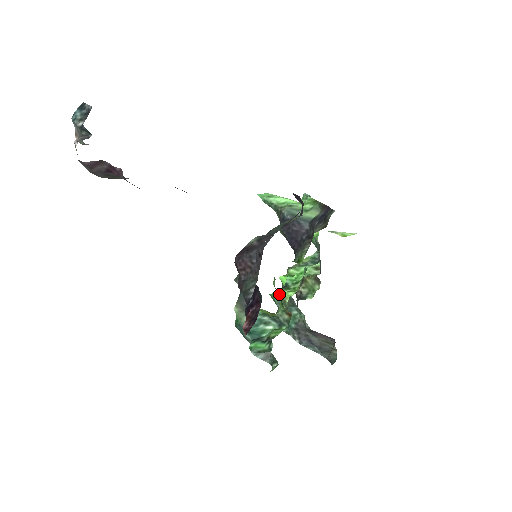
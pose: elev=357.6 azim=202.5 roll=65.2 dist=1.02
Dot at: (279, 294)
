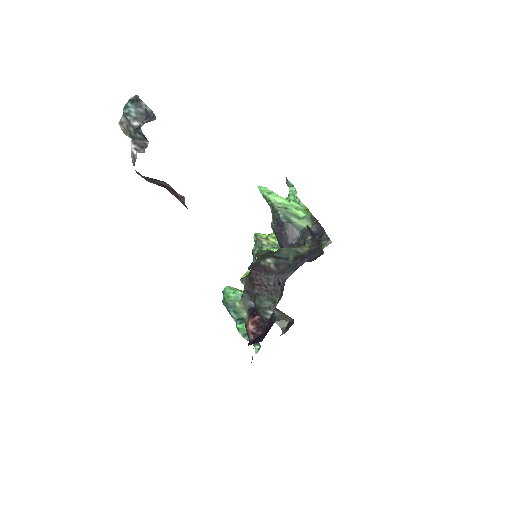
Dot at: occluded
